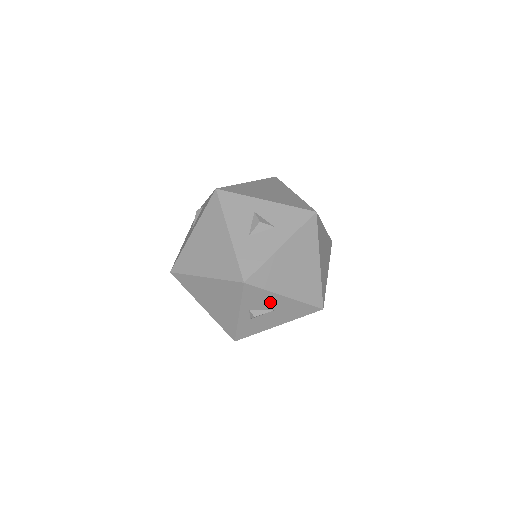
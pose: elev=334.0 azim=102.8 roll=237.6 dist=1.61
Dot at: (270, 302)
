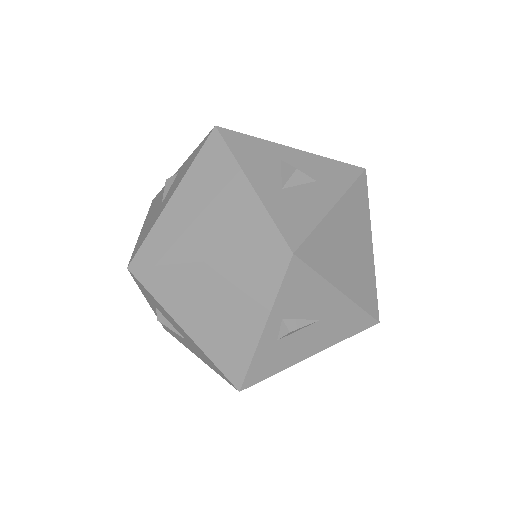
Dot at: (316, 303)
